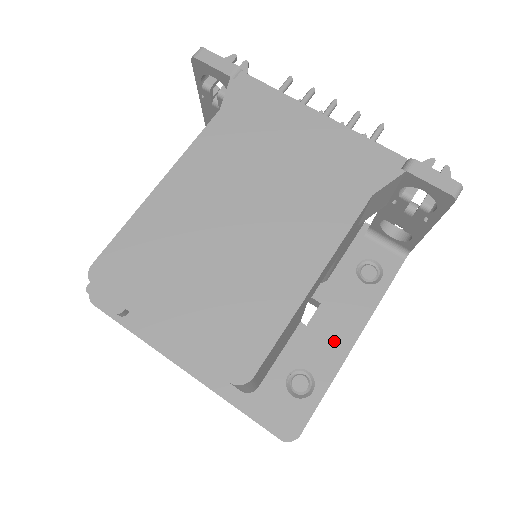
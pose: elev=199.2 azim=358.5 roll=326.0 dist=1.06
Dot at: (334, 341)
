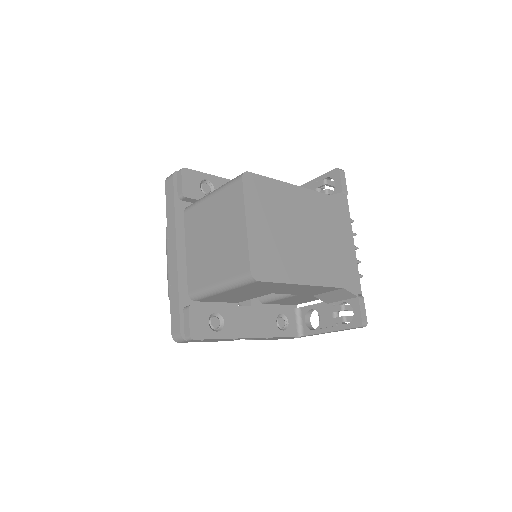
Dot at: (245, 326)
